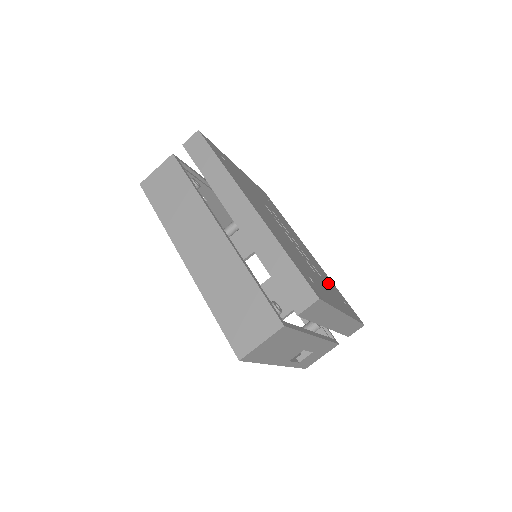
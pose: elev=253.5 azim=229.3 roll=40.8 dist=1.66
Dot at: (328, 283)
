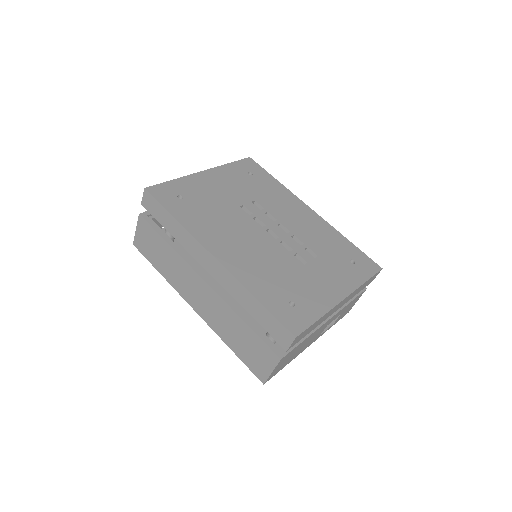
Dot at: (329, 254)
